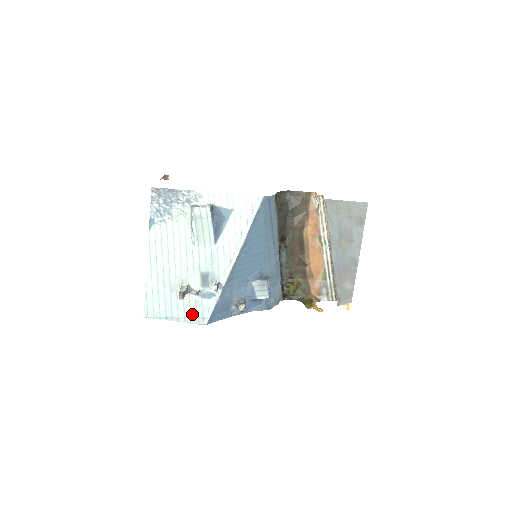
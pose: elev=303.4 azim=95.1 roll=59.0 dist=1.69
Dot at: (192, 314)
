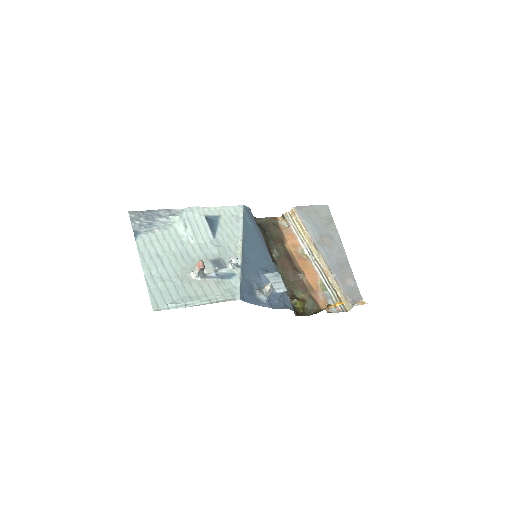
Dot at: (217, 295)
